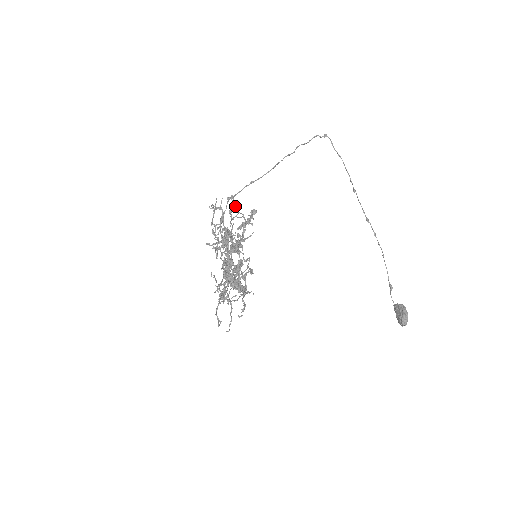
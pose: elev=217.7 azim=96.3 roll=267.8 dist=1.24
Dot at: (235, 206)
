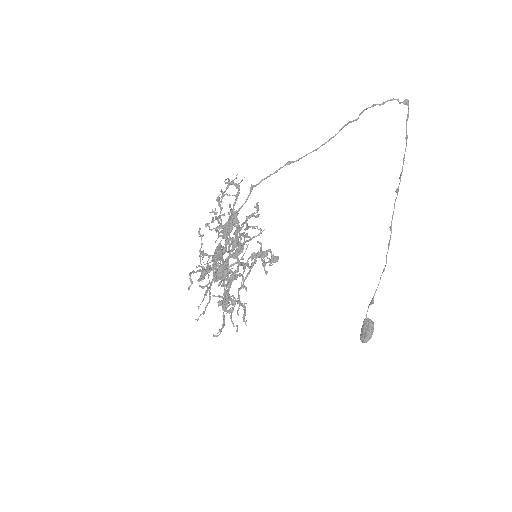
Dot at: (256, 215)
